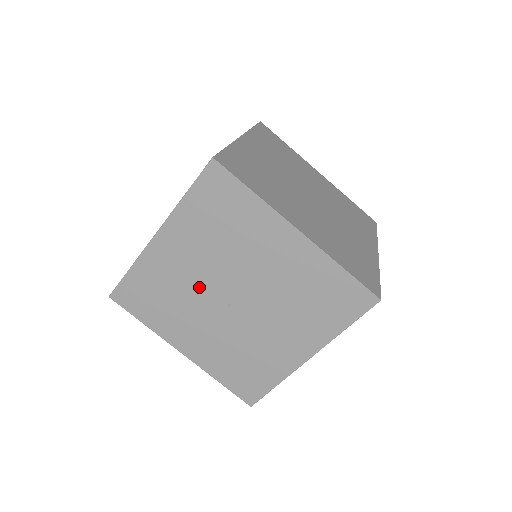
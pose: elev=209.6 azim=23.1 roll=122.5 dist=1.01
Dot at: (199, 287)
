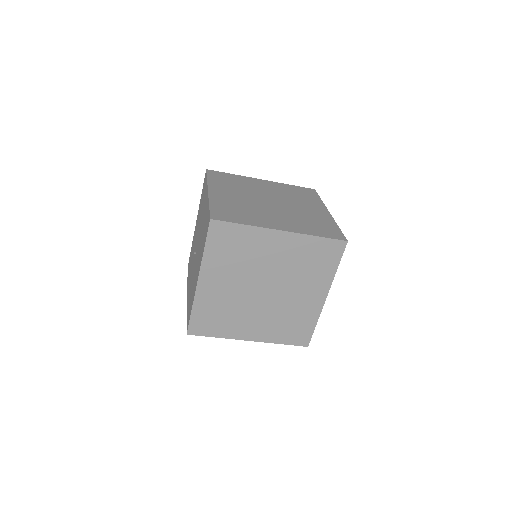
Dot at: (195, 246)
